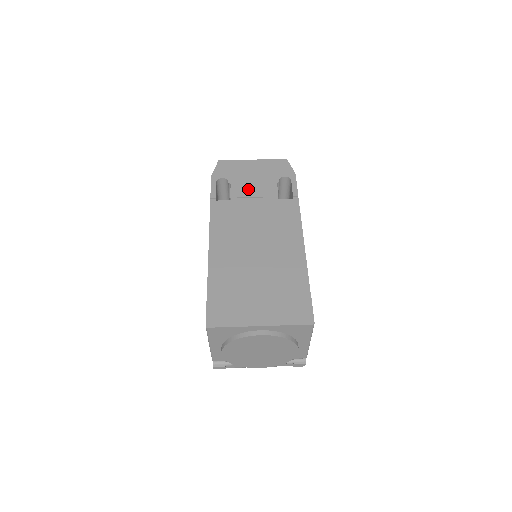
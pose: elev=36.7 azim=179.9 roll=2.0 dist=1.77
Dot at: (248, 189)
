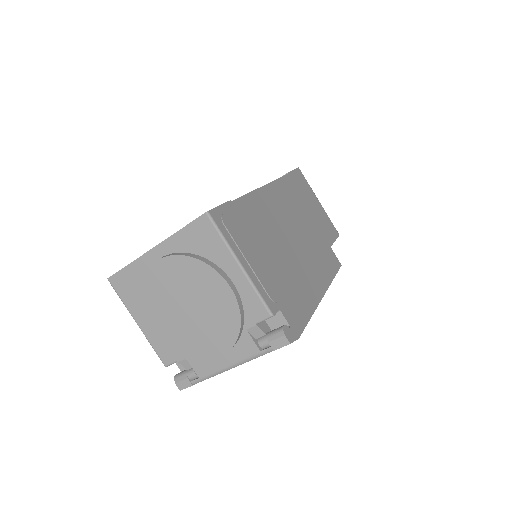
Dot at: occluded
